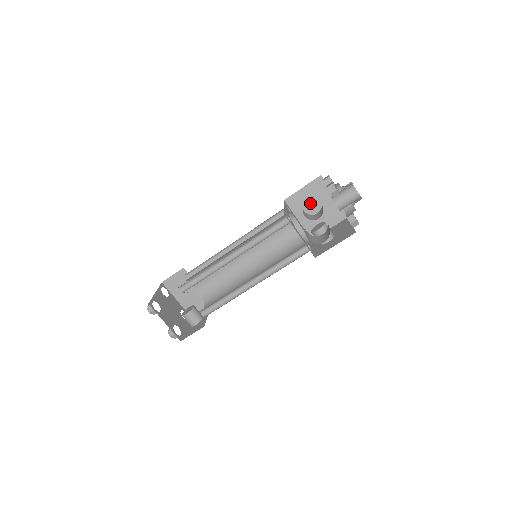
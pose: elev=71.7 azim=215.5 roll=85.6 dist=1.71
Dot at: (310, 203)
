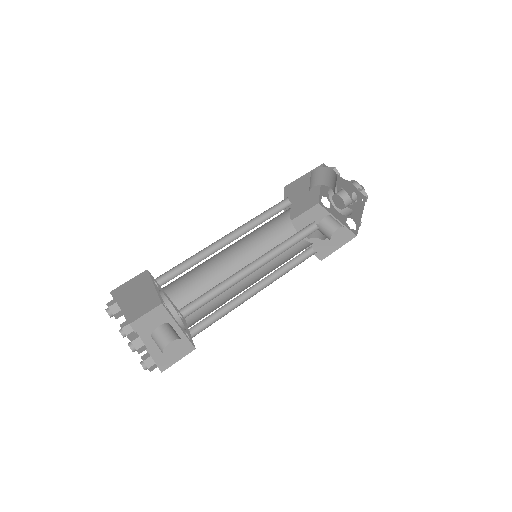
Dot at: occluded
